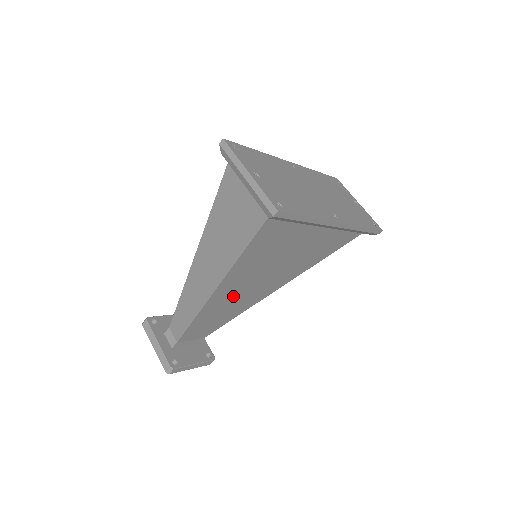
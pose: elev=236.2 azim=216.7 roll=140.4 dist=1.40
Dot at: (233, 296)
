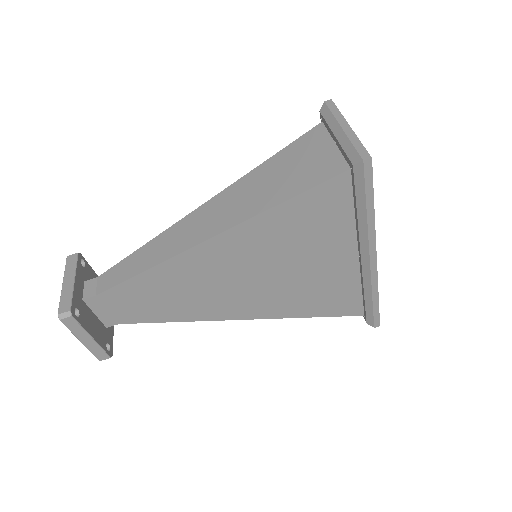
Dot at: (209, 275)
